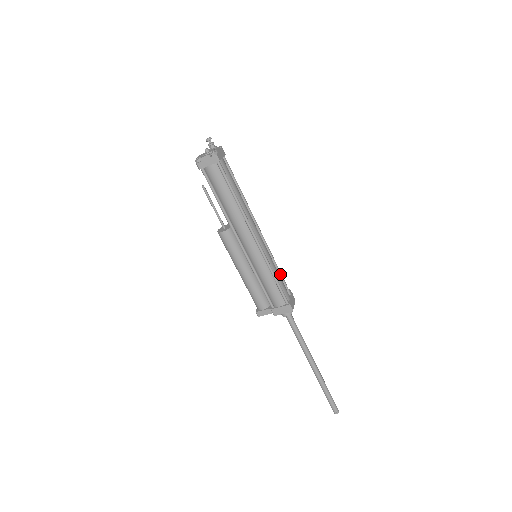
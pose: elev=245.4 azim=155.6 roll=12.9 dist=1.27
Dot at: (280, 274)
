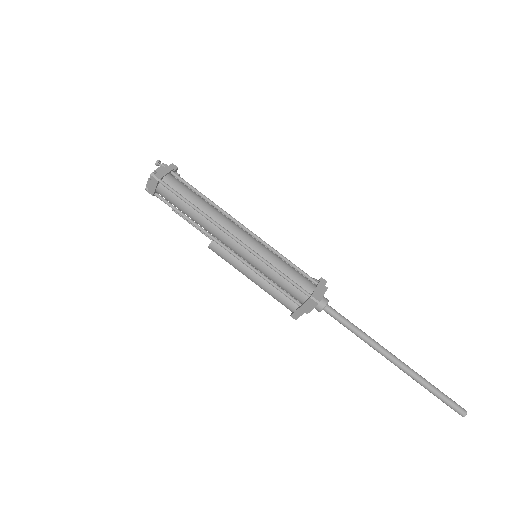
Dot at: (292, 265)
